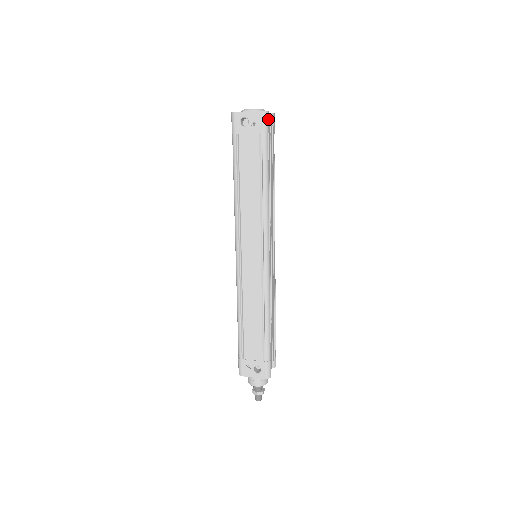
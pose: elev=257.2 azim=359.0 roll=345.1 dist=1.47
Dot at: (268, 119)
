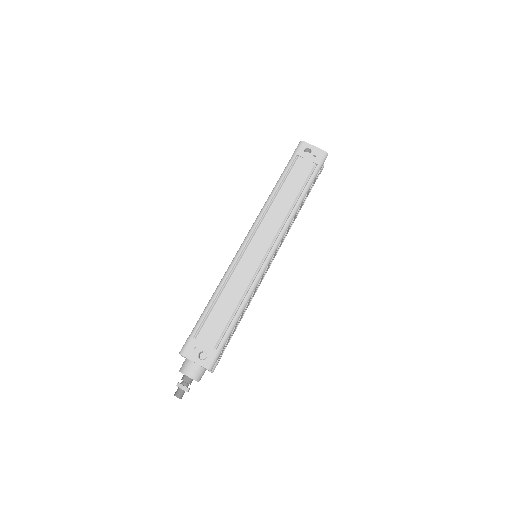
Dot at: occluded
